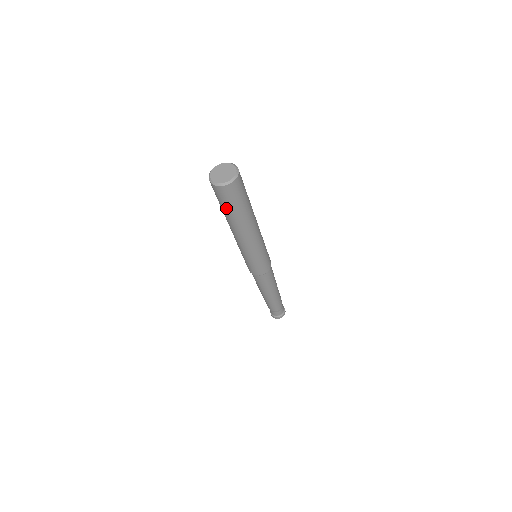
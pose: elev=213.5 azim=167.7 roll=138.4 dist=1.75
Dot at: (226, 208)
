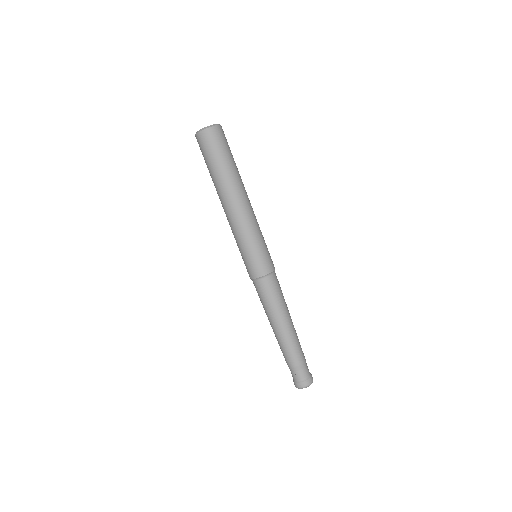
Dot at: (210, 163)
